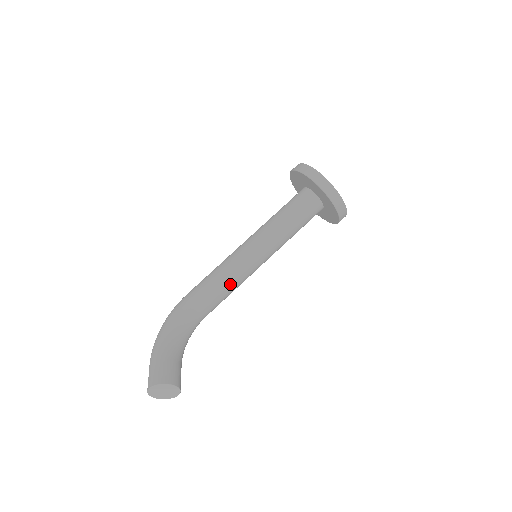
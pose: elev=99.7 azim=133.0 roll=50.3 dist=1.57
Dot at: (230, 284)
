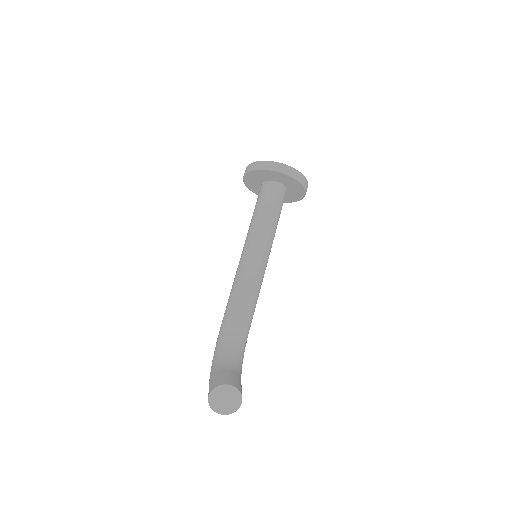
Dot at: (245, 288)
